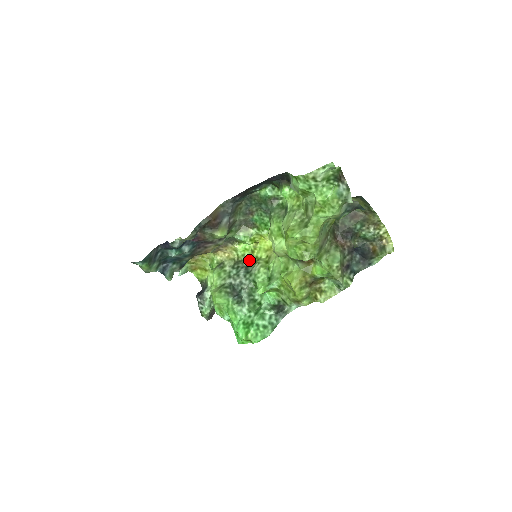
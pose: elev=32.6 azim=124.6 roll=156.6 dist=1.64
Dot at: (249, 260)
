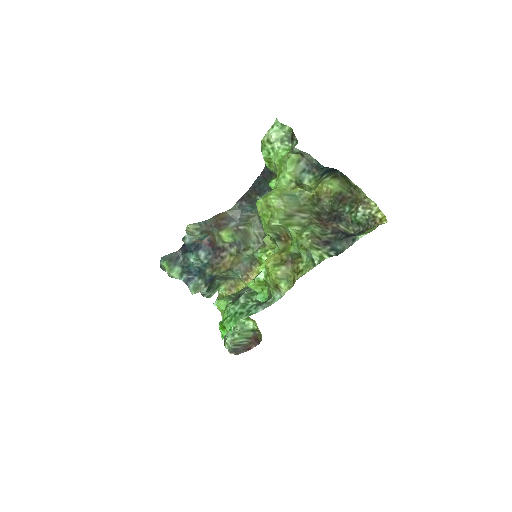
Dot at: occluded
